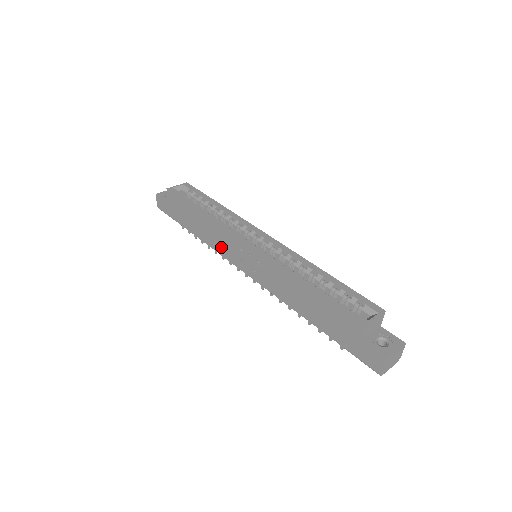
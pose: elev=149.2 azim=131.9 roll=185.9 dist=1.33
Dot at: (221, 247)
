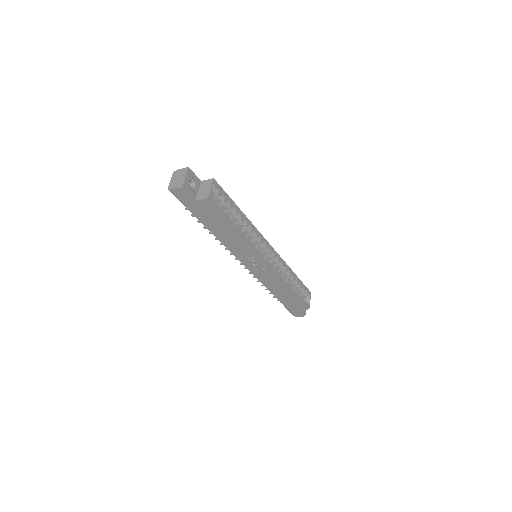
Dot at: (236, 250)
